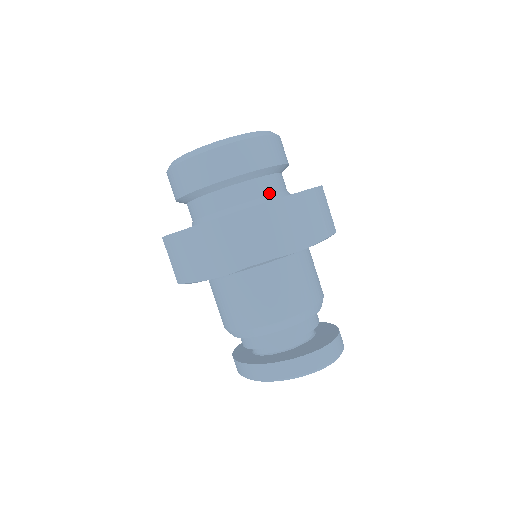
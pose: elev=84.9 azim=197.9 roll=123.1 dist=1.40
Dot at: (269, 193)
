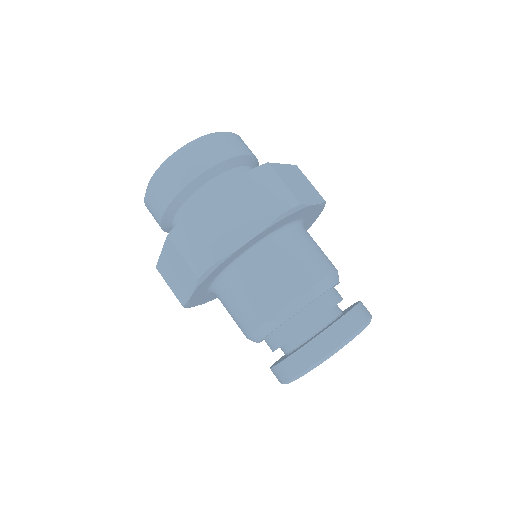
Dot at: occluded
